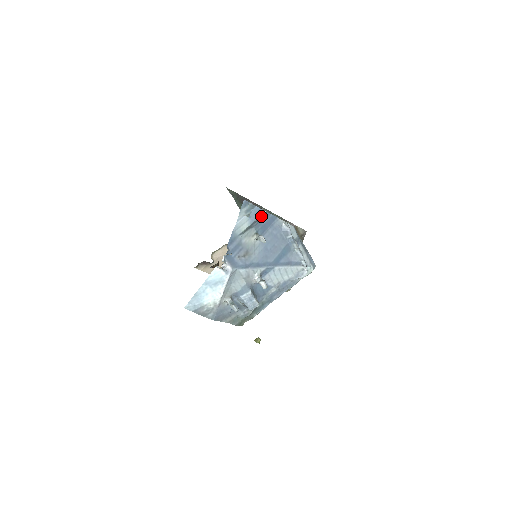
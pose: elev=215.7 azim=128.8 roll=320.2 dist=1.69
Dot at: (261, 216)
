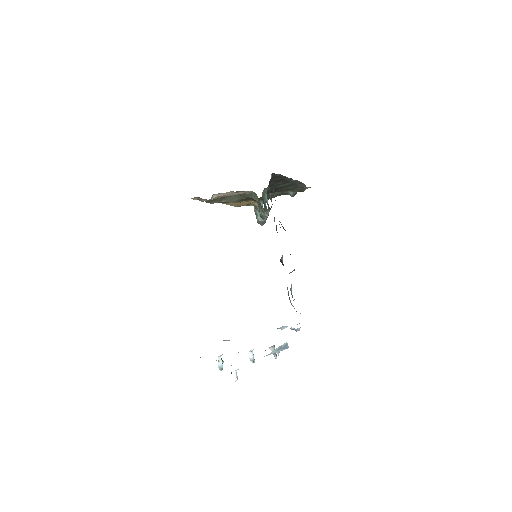
Dot at: occluded
